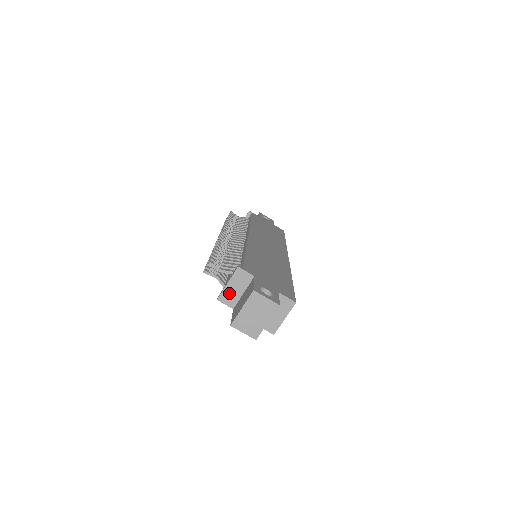
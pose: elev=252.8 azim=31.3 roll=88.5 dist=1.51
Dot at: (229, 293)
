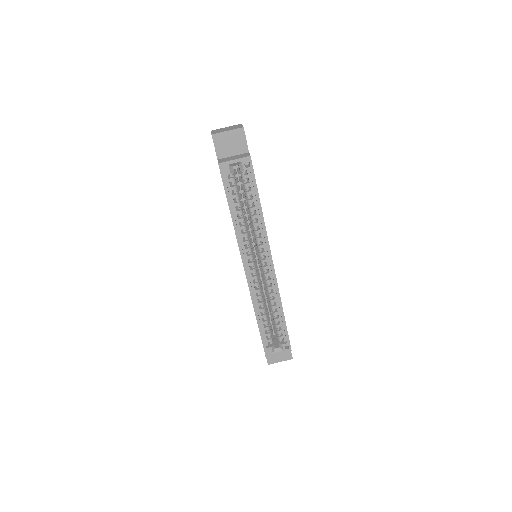
Dot at: occluded
